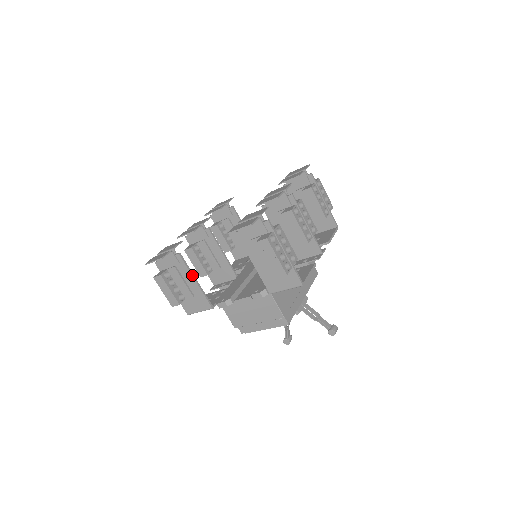
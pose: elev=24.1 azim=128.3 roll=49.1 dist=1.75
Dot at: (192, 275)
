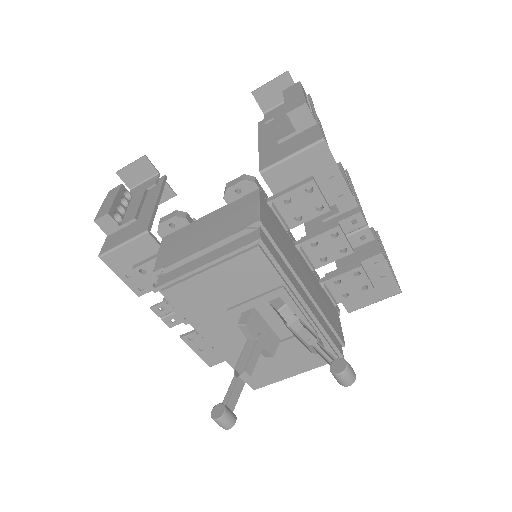
Dot at: (159, 194)
